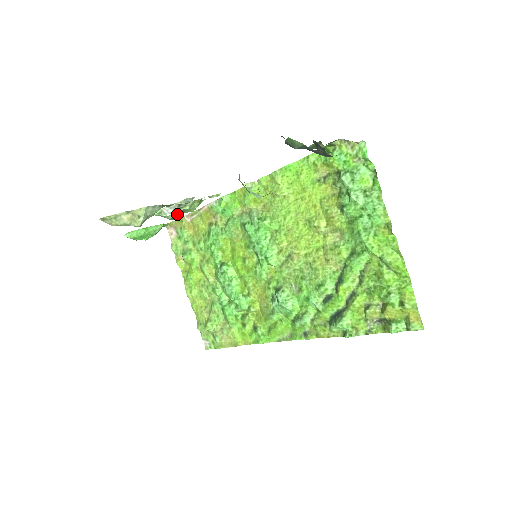
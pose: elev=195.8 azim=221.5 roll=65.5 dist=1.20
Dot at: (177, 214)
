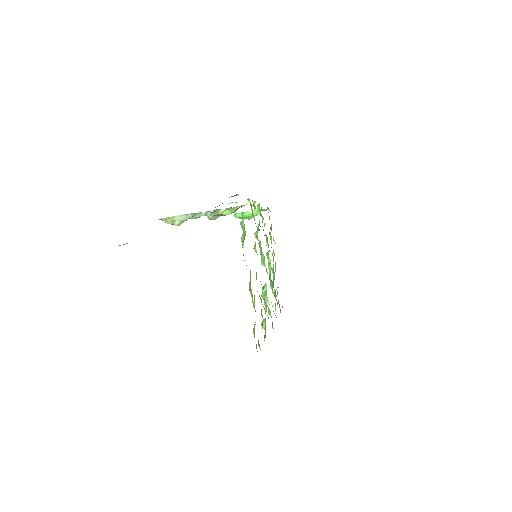
Dot at: (217, 216)
